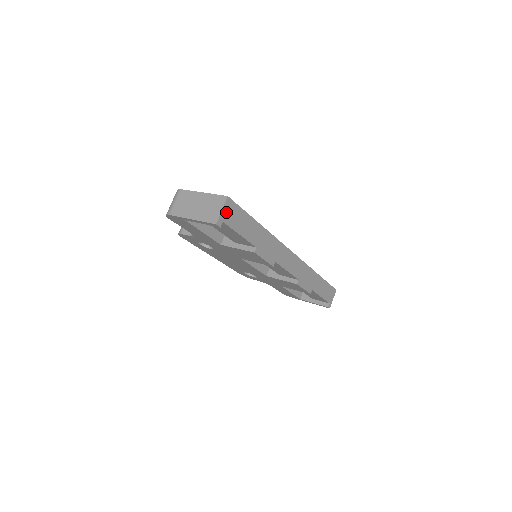
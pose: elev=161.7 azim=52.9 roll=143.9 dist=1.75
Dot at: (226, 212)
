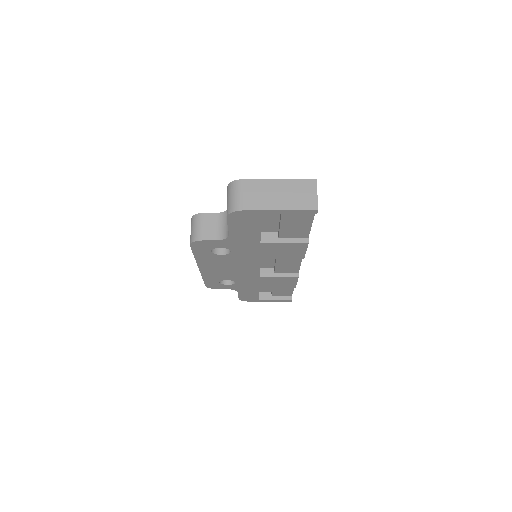
Dot at: occluded
